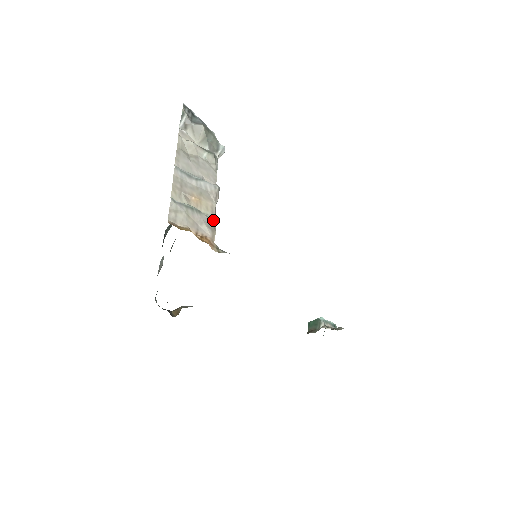
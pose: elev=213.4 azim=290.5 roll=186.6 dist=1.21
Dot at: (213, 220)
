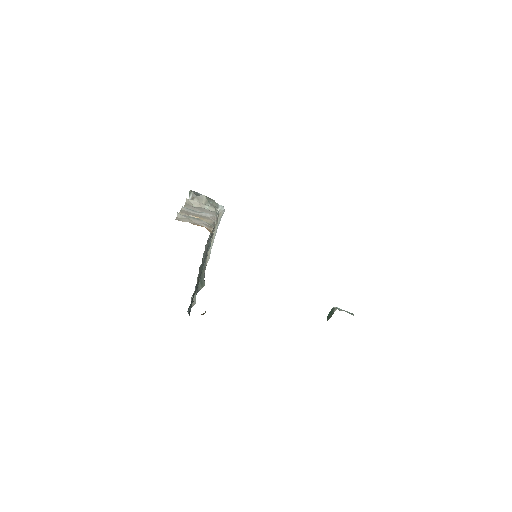
Dot at: (211, 225)
